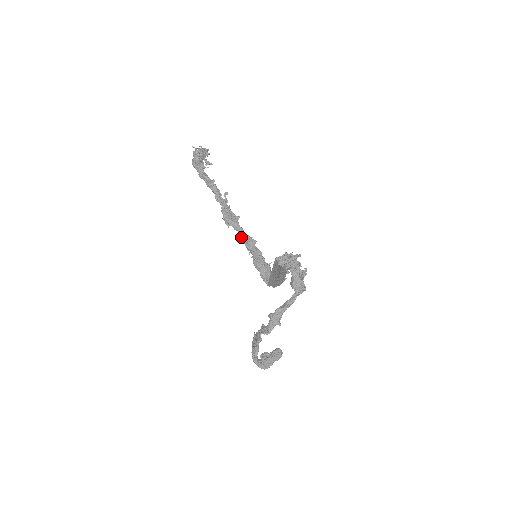
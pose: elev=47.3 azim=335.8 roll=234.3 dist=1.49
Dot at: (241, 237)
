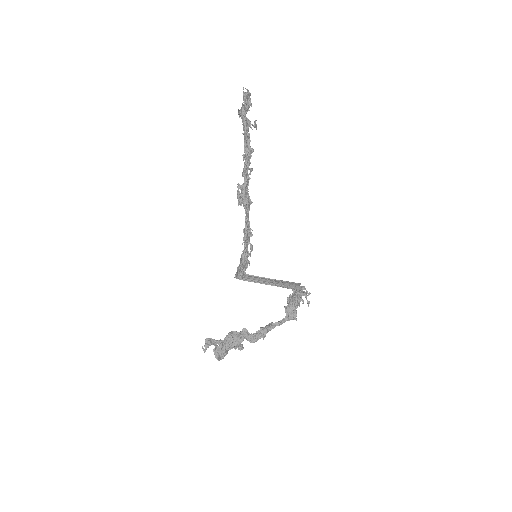
Dot at: (245, 224)
